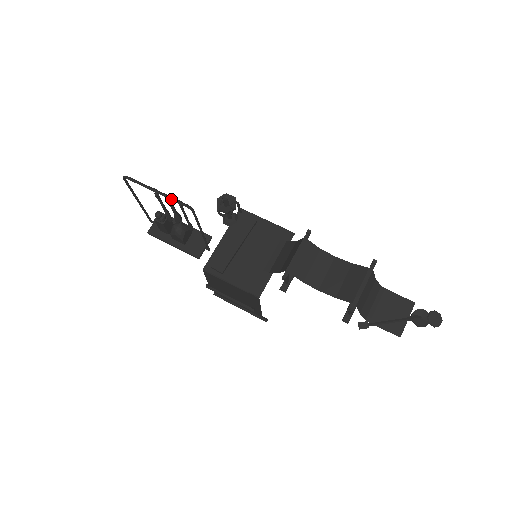
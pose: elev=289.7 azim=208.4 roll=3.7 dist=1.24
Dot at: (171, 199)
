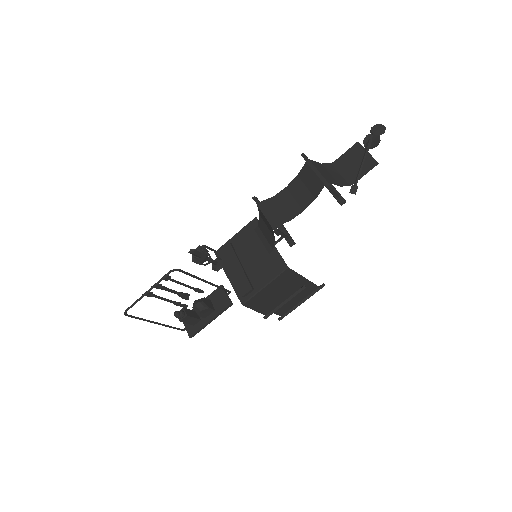
Dot at: (159, 282)
